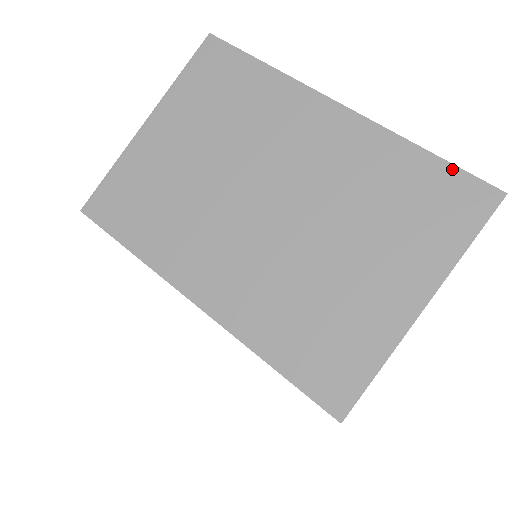
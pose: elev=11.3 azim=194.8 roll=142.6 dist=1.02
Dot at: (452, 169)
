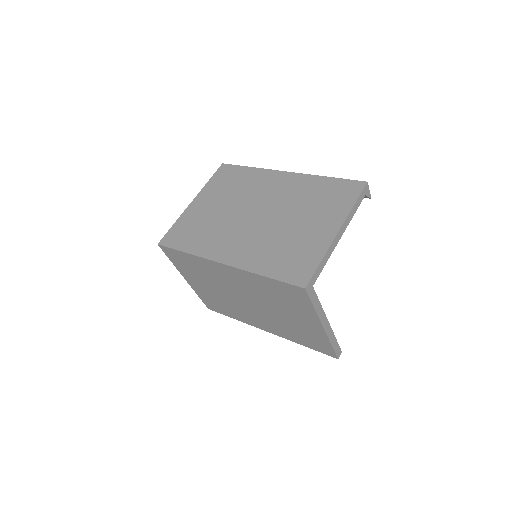
Dot at: (342, 180)
